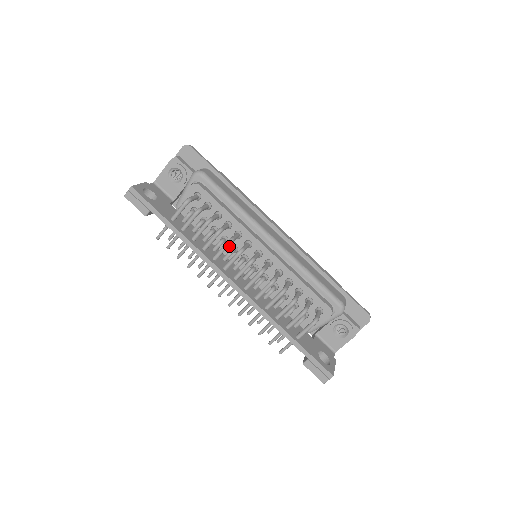
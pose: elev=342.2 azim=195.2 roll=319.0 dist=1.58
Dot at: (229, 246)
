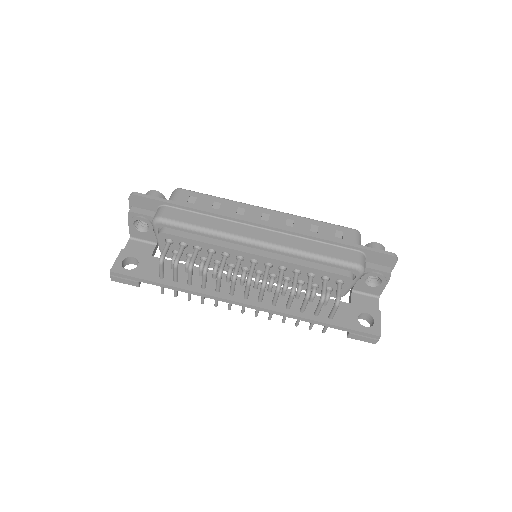
Dot at: (225, 266)
